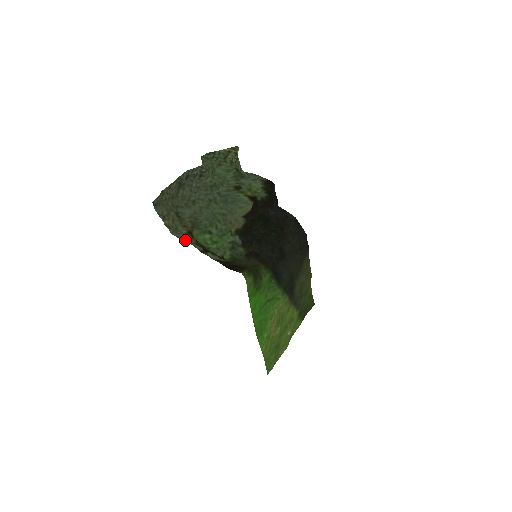
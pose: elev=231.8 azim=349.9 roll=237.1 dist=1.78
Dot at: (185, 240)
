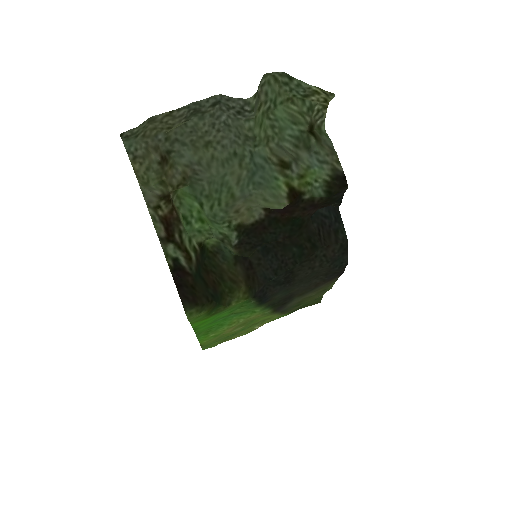
Dot at: (151, 205)
